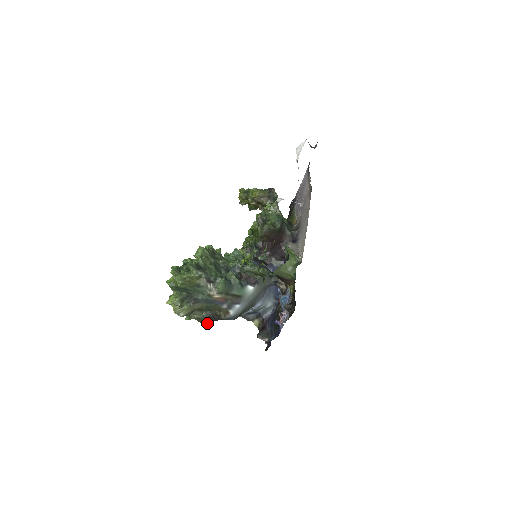
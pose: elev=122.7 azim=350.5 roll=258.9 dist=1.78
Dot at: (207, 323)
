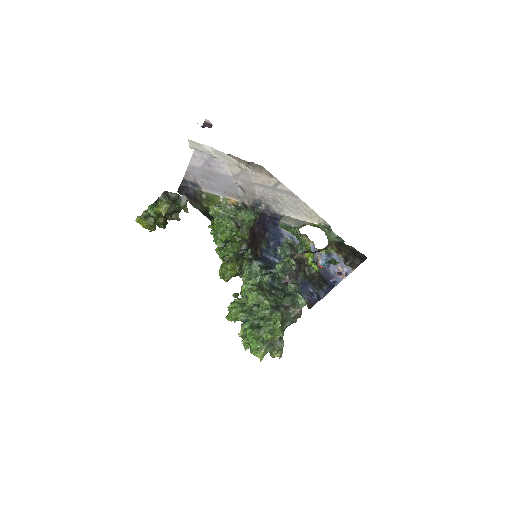
Dot at: occluded
